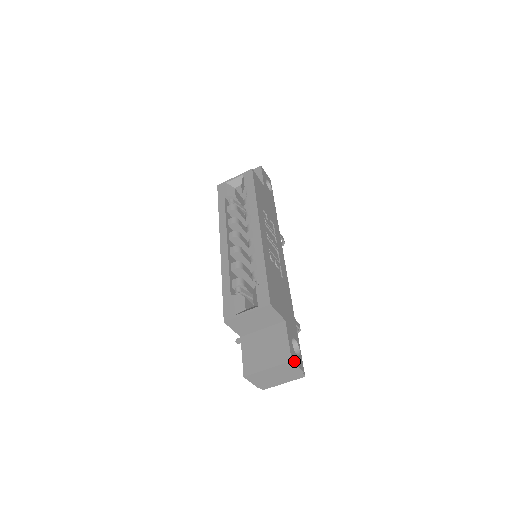
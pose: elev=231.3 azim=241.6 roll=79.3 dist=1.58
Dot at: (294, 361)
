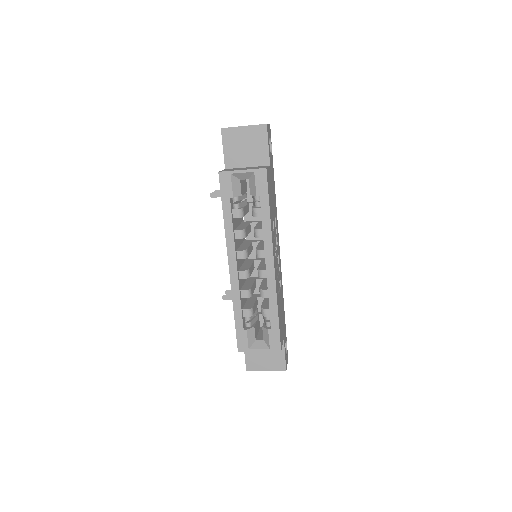
Dot at: (286, 366)
